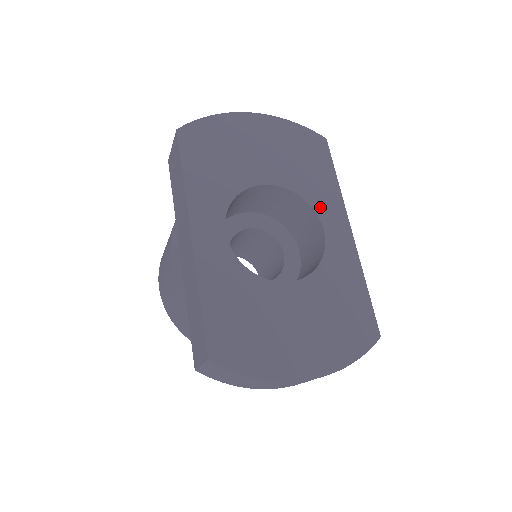
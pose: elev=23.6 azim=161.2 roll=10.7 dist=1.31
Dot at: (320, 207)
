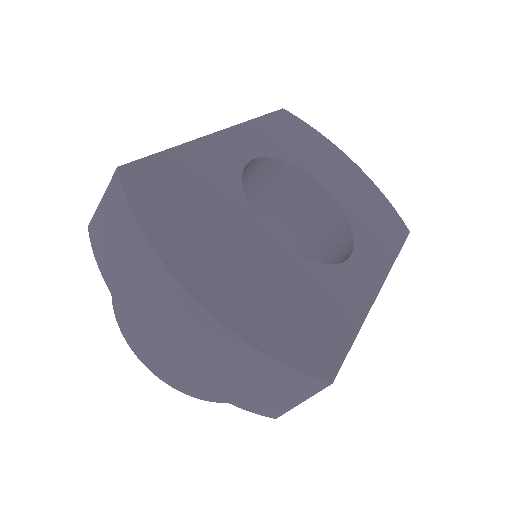
Dot at: (362, 245)
